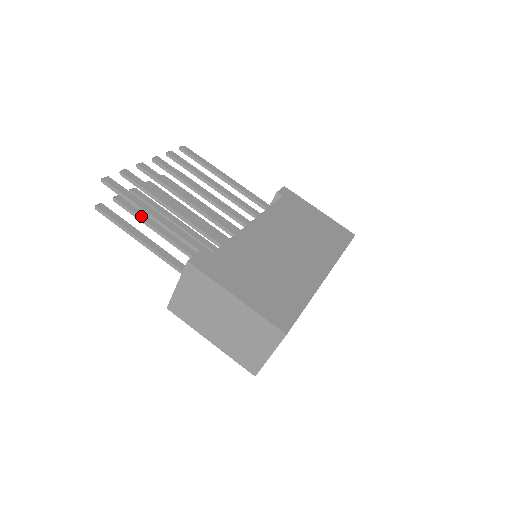
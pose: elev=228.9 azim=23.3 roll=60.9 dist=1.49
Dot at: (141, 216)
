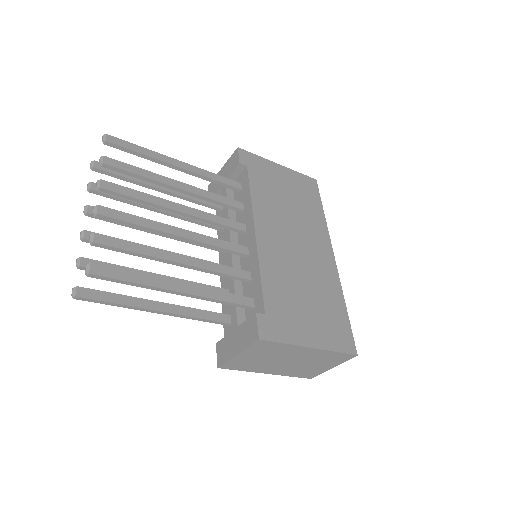
Dot at: occluded
